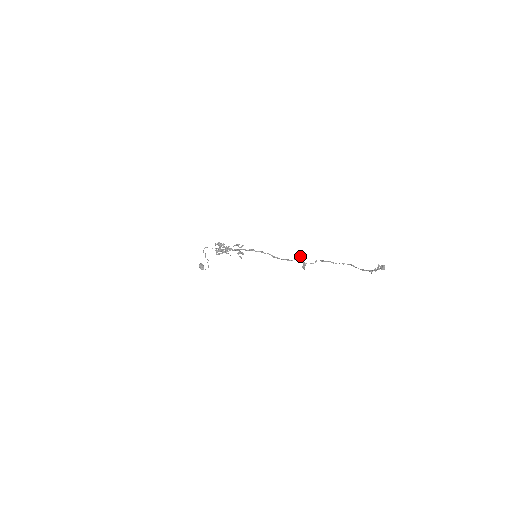
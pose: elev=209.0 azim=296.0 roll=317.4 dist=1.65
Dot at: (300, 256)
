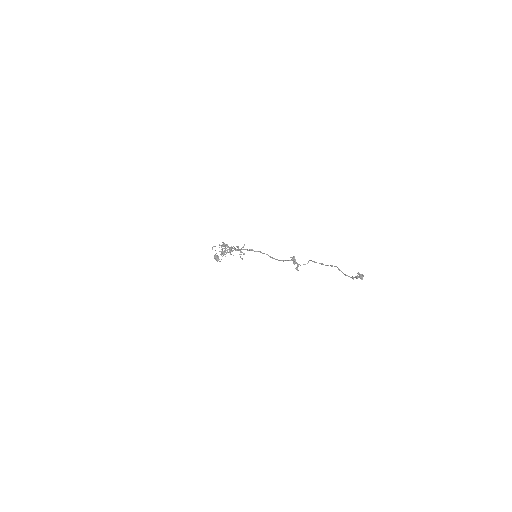
Dot at: (294, 257)
